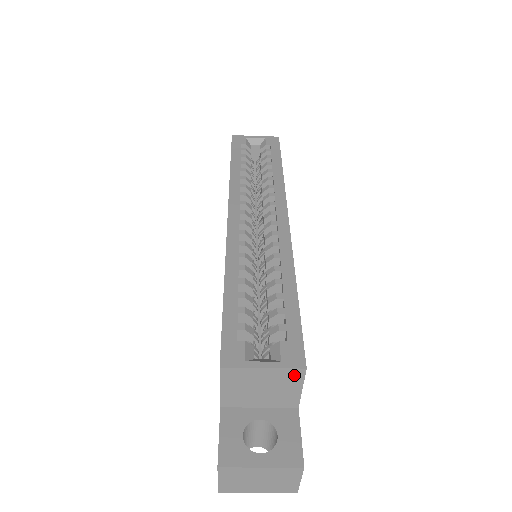
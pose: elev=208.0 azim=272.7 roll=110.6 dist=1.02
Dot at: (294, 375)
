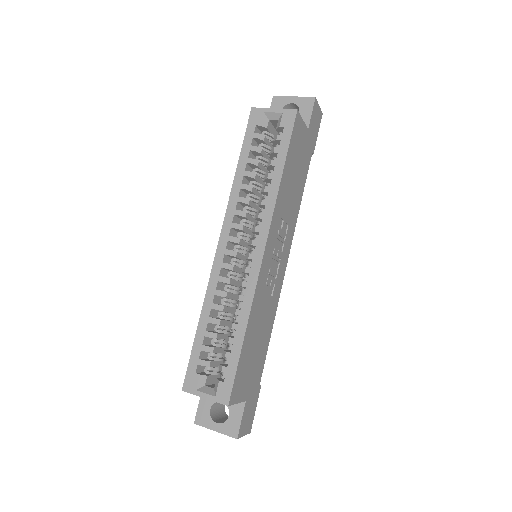
Dot at: (225, 403)
